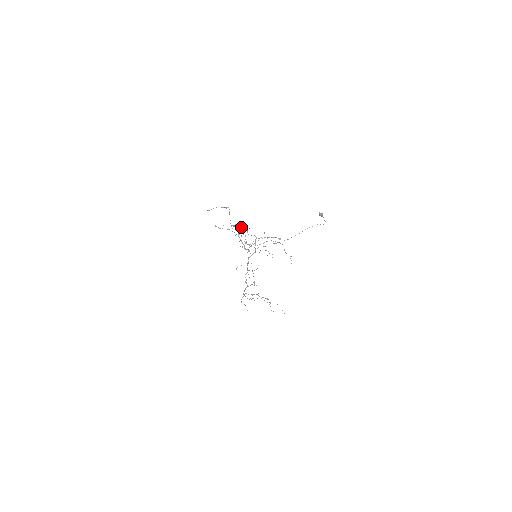
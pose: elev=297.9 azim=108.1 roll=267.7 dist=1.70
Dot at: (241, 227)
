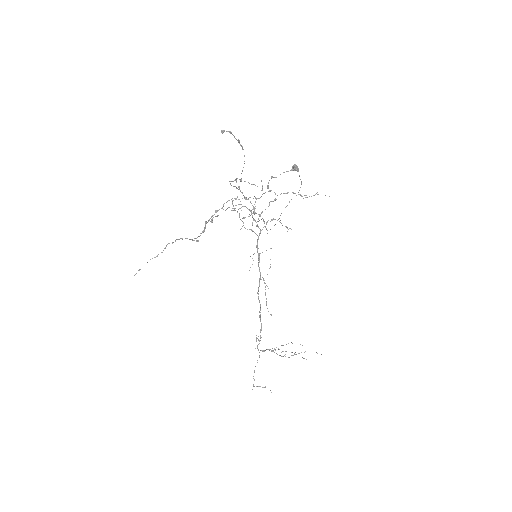
Dot at: (231, 185)
